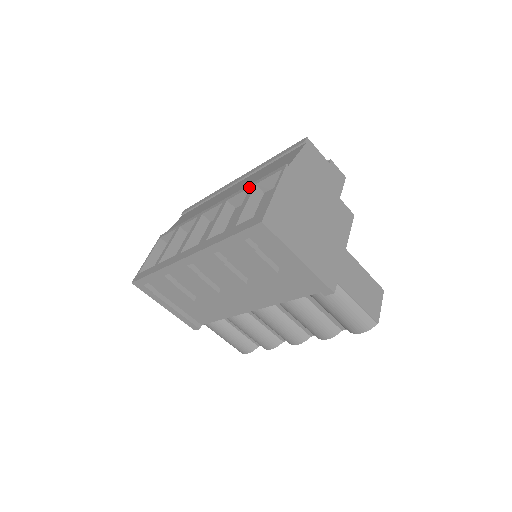
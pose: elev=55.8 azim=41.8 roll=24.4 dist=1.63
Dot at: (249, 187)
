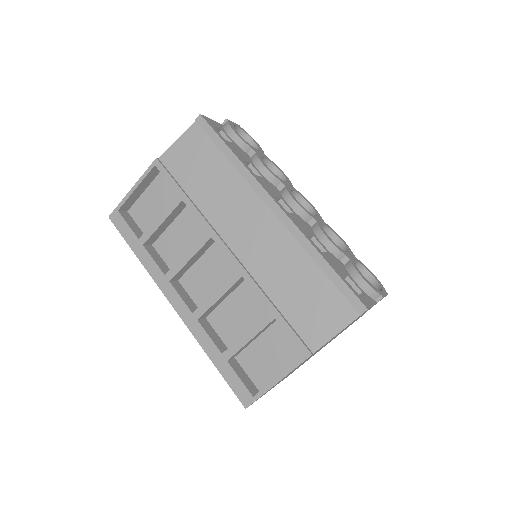
Dot at: (268, 309)
